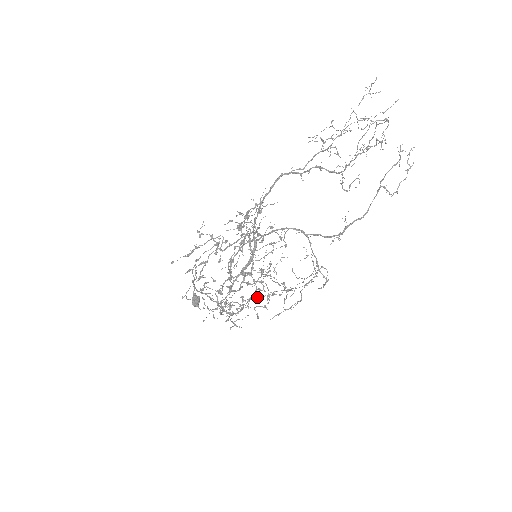
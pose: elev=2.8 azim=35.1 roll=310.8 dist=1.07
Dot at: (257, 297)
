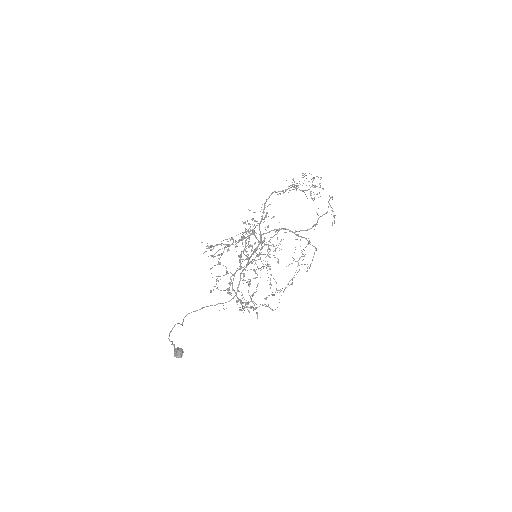
Dot at: (252, 306)
